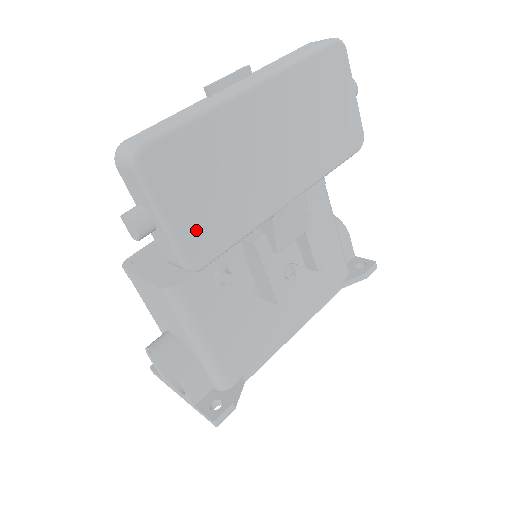
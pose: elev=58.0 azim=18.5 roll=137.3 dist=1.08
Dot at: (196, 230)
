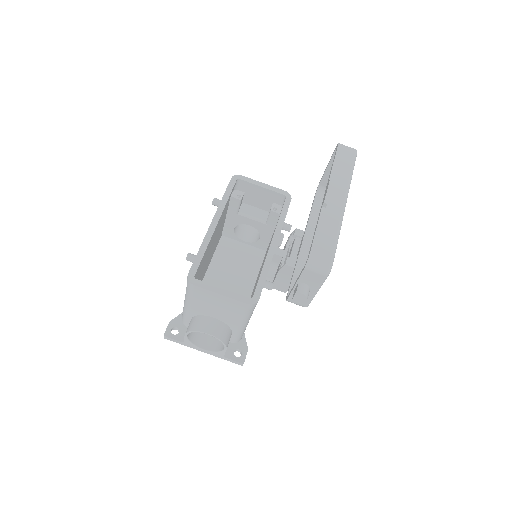
Dot at: occluded
